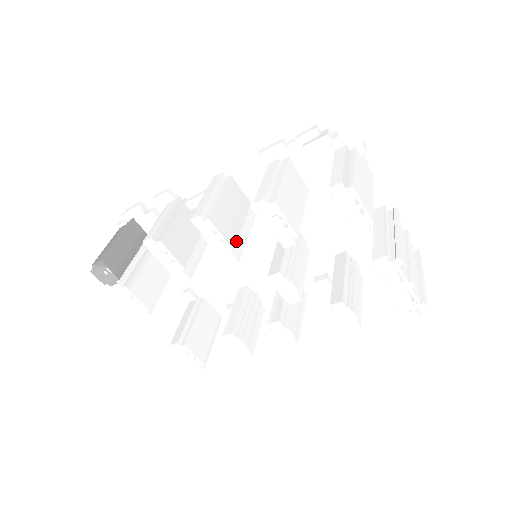
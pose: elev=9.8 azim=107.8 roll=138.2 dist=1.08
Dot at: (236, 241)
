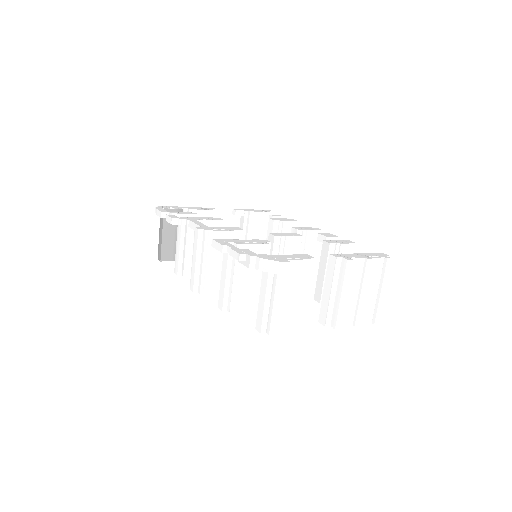
Dot at: occluded
